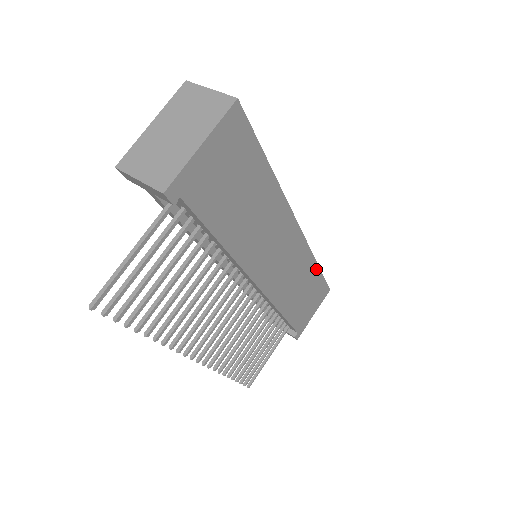
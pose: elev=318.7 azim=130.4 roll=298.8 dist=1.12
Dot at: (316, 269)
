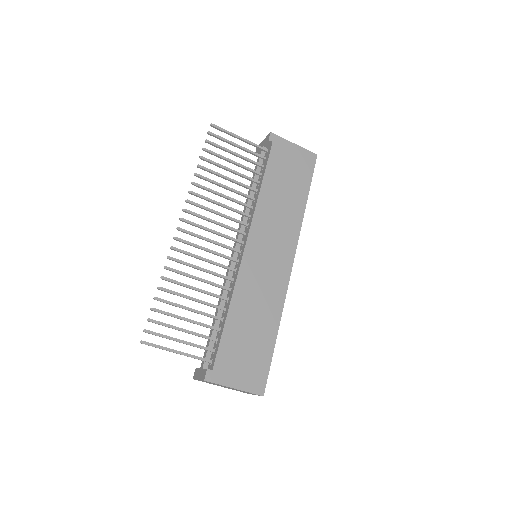
Dot at: (274, 332)
